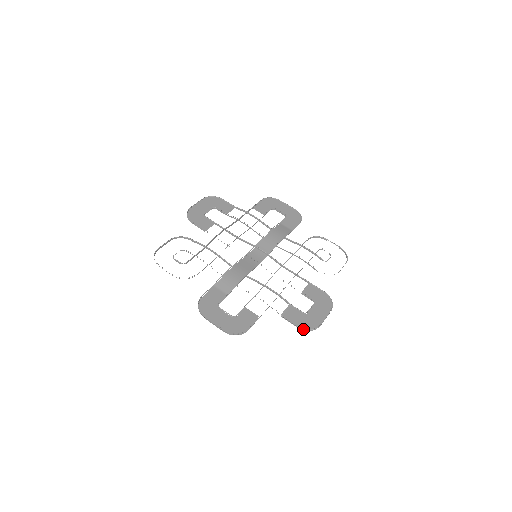
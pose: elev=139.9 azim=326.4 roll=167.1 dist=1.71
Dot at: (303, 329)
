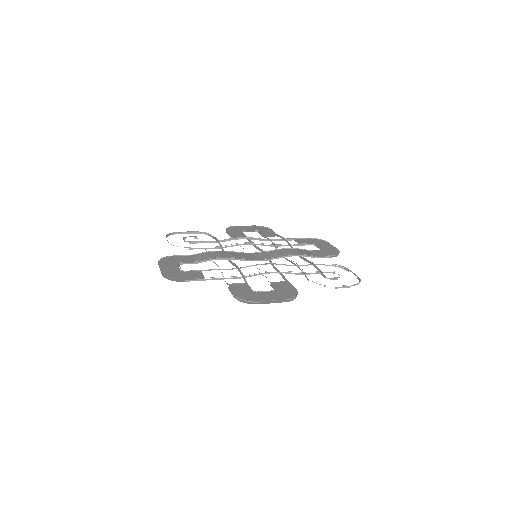
Dot at: (238, 299)
